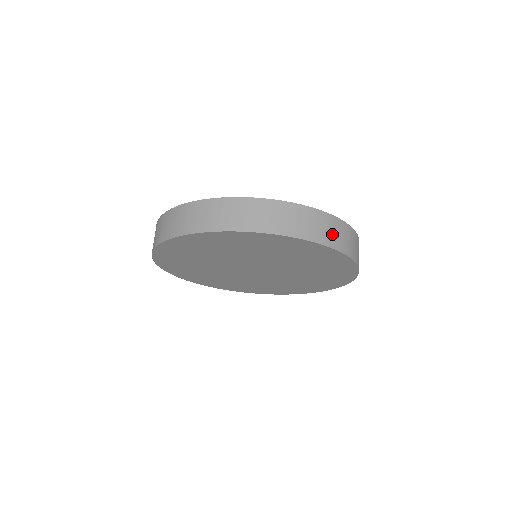
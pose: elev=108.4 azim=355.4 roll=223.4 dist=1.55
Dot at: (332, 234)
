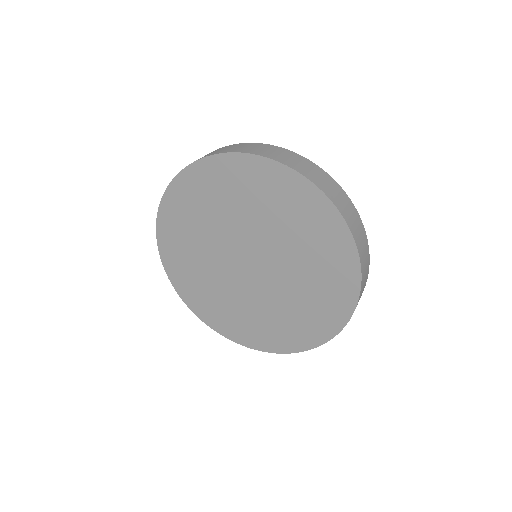
Dot at: (354, 224)
